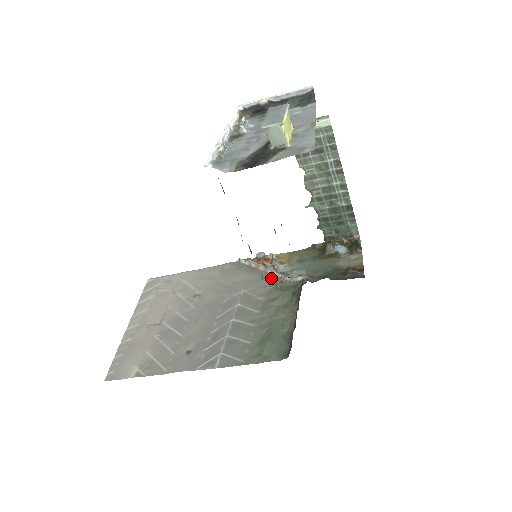
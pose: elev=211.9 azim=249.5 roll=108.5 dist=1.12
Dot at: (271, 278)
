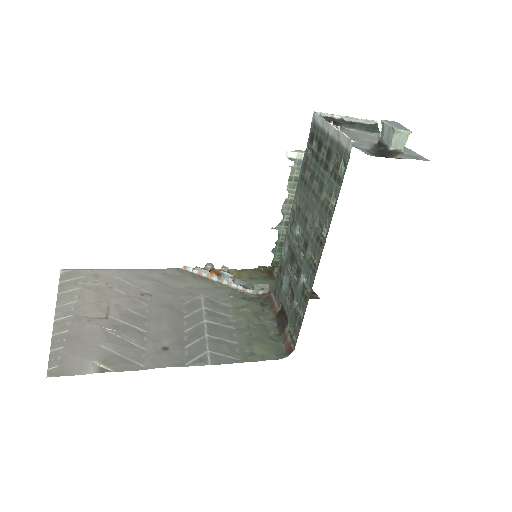
Dot at: (229, 288)
